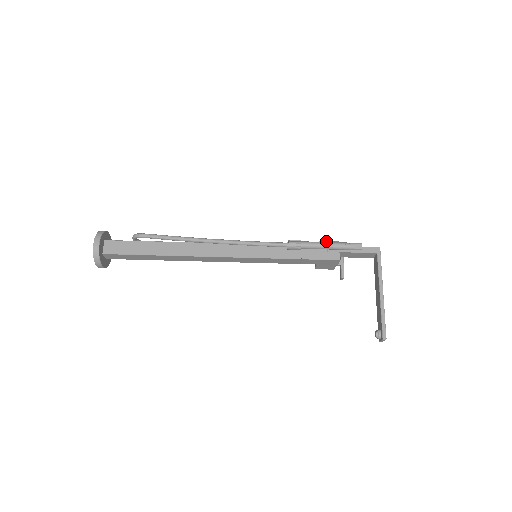
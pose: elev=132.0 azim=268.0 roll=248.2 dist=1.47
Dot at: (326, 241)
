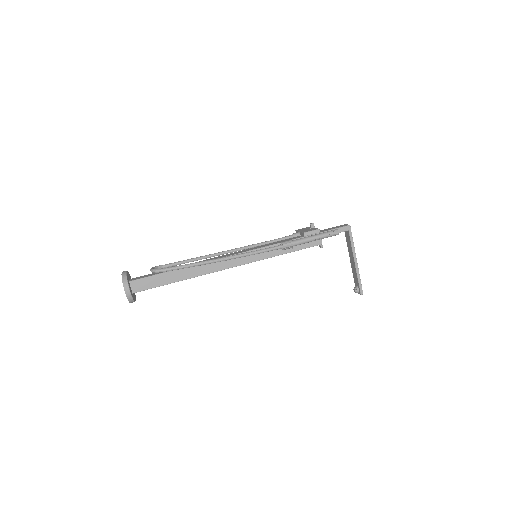
Dot at: (309, 231)
